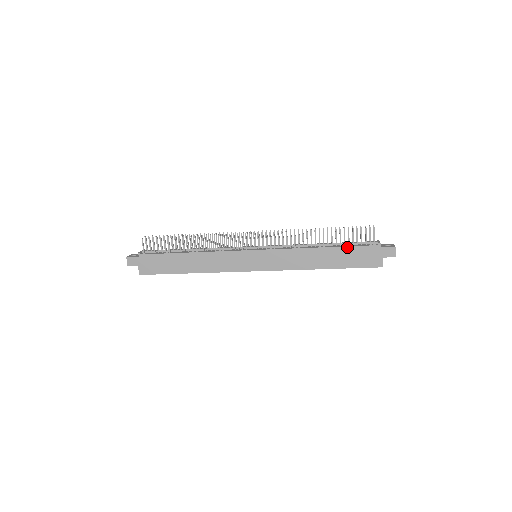
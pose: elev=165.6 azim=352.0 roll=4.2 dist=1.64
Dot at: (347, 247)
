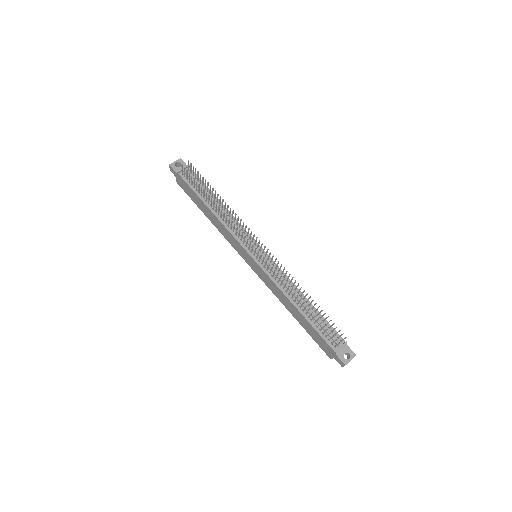
Dot at: (313, 327)
